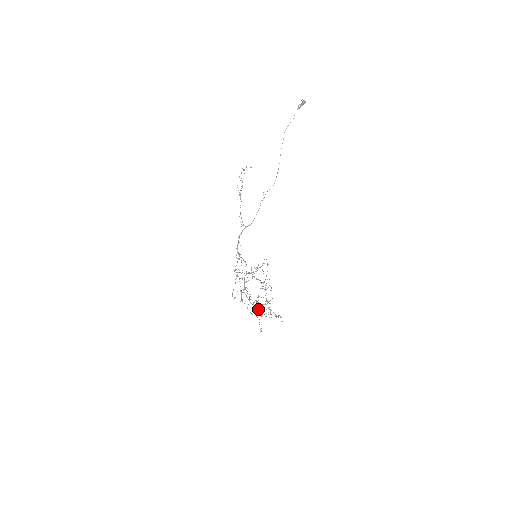
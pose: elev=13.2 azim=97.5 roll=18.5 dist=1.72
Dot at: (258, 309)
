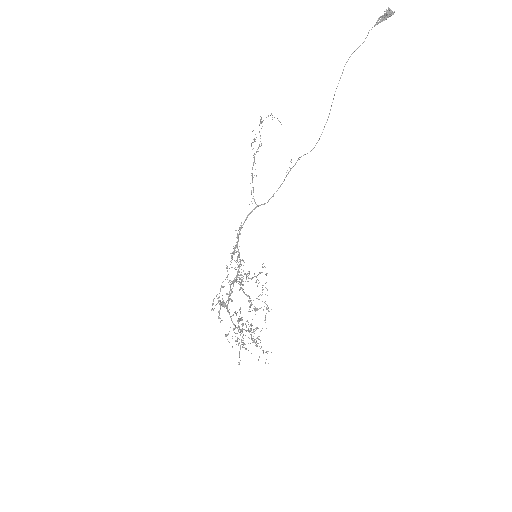
Dot at: occluded
